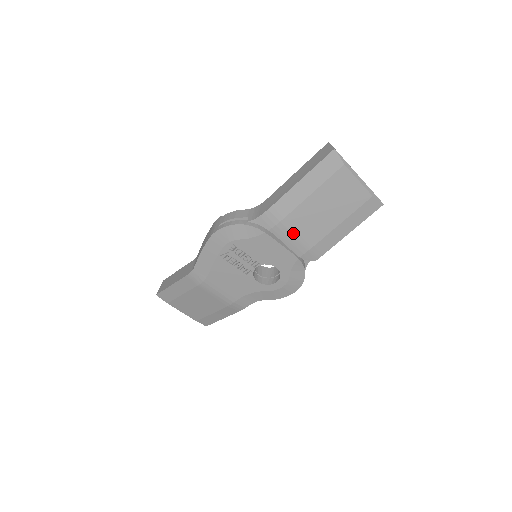
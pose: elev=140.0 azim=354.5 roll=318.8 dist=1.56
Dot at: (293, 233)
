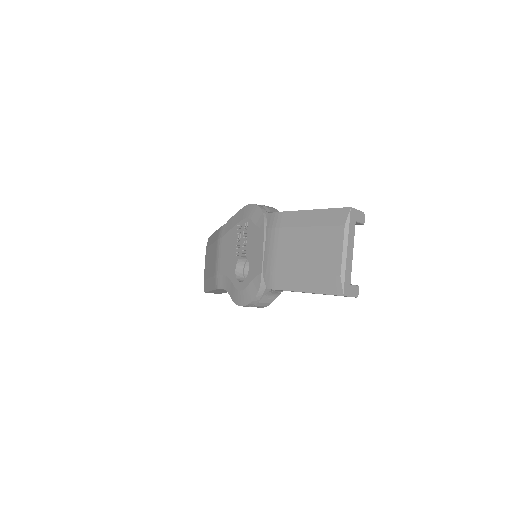
Dot at: (274, 246)
